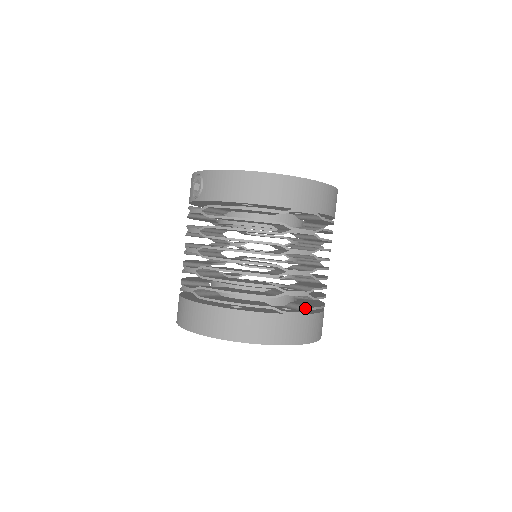
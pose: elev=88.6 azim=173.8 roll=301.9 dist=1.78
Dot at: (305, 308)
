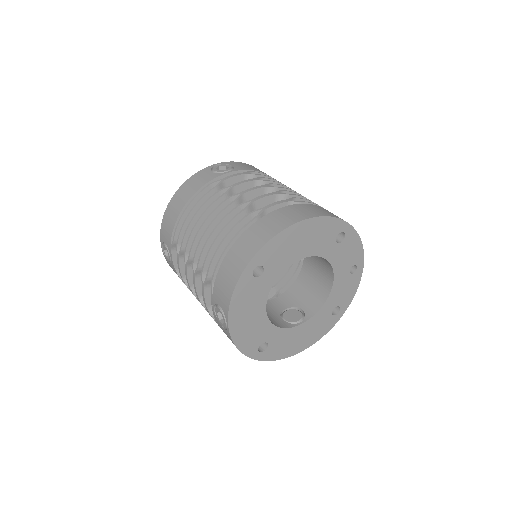
Dot at: occluded
